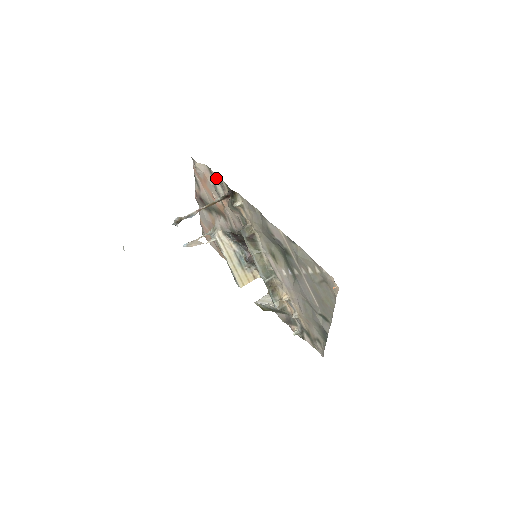
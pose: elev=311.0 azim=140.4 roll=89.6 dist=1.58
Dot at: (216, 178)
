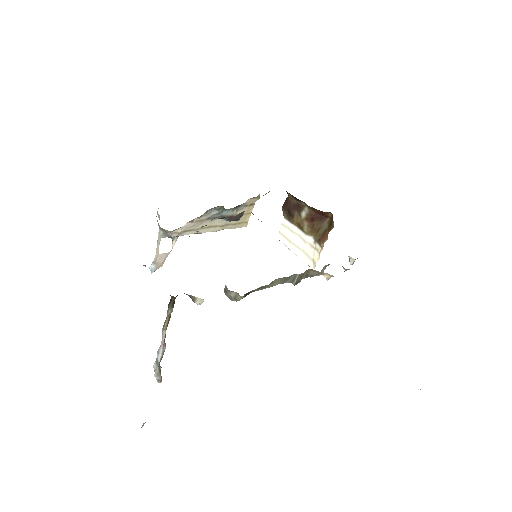
Dot at: occluded
